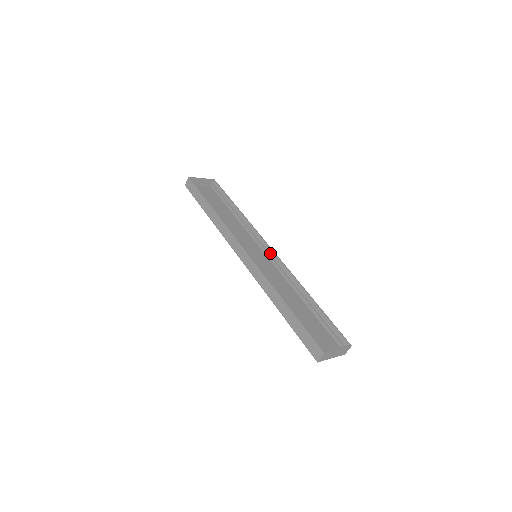
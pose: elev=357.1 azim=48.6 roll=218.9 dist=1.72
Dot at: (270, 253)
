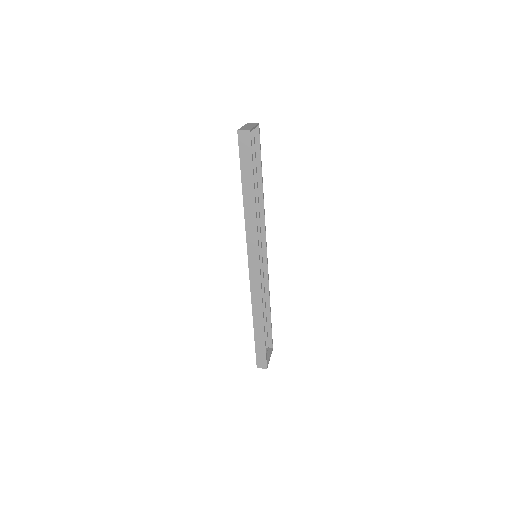
Dot at: (263, 250)
